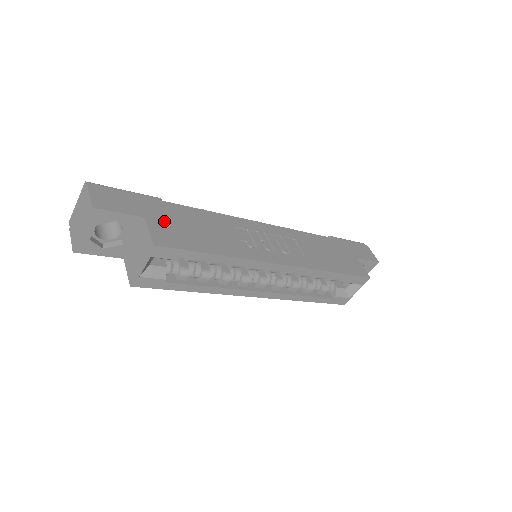
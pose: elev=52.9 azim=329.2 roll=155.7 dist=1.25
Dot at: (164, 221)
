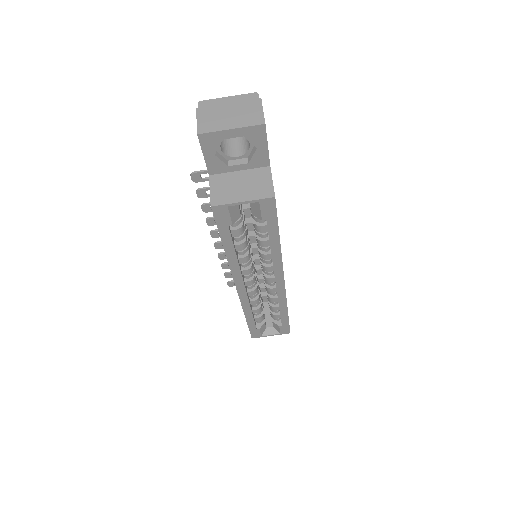
Dot at: occluded
